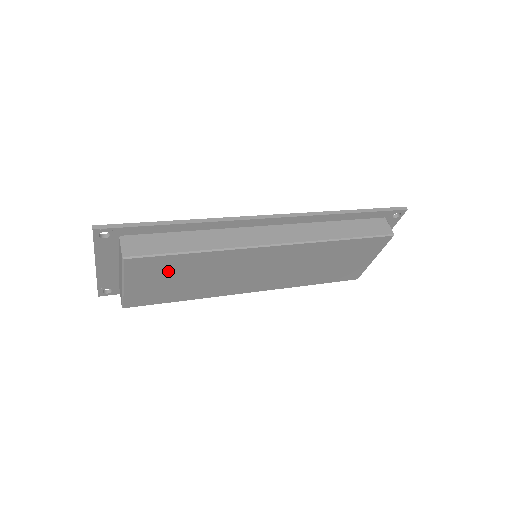
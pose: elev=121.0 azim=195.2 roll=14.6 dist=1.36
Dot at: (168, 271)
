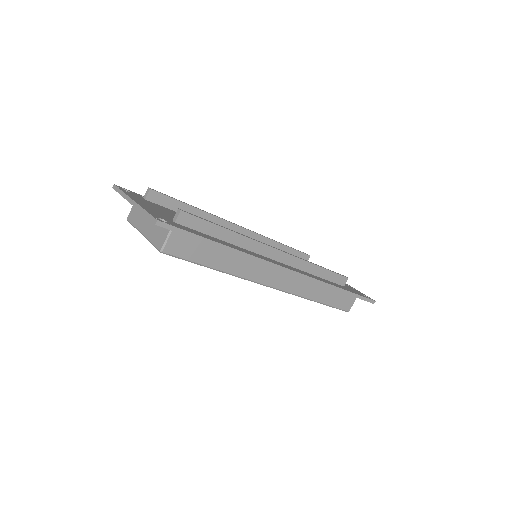
Dot at: occluded
